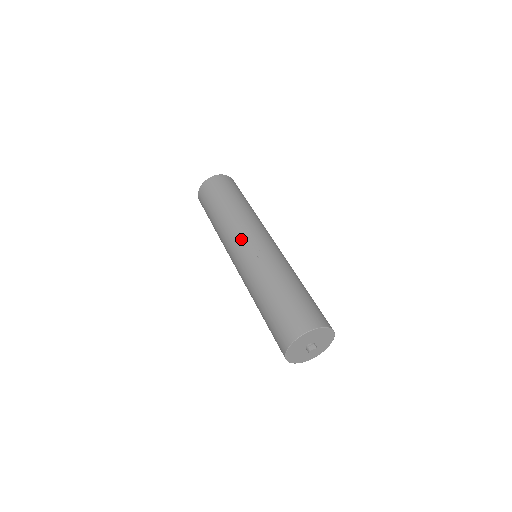
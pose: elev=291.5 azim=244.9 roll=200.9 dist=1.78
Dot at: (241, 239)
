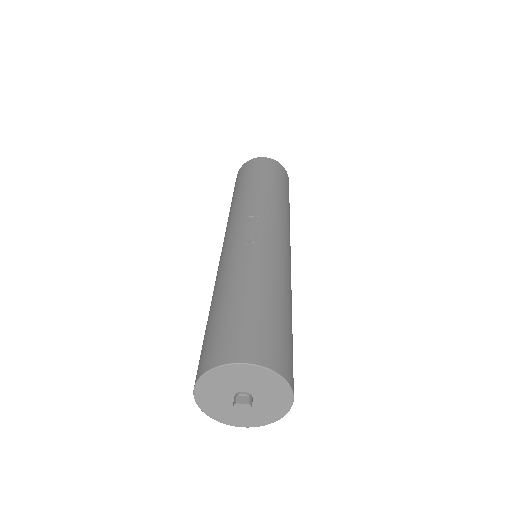
Dot at: (243, 221)
